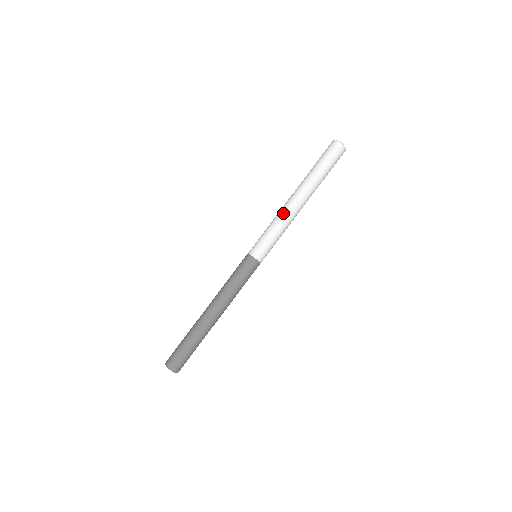
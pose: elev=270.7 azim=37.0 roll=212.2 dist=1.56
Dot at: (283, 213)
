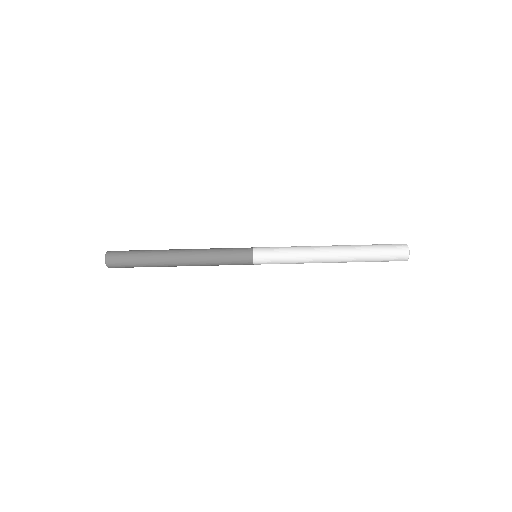
Dot at: (310, 252)
